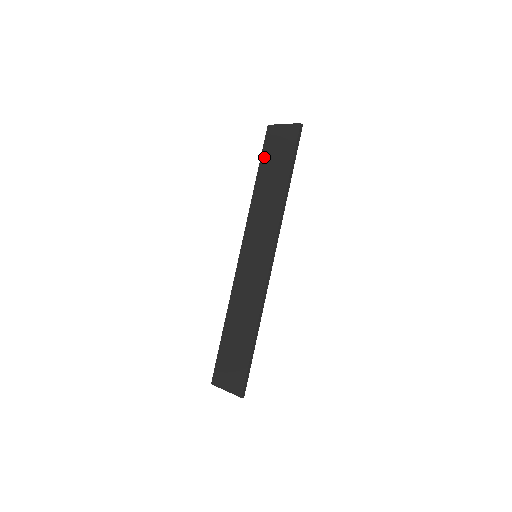
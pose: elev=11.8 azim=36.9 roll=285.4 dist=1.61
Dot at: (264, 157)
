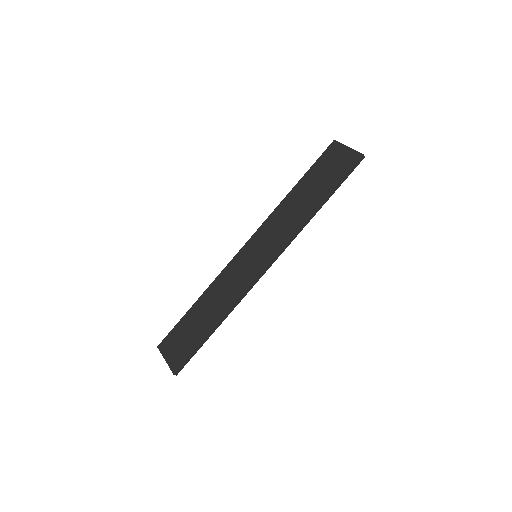
Dot at: (314, 168)
